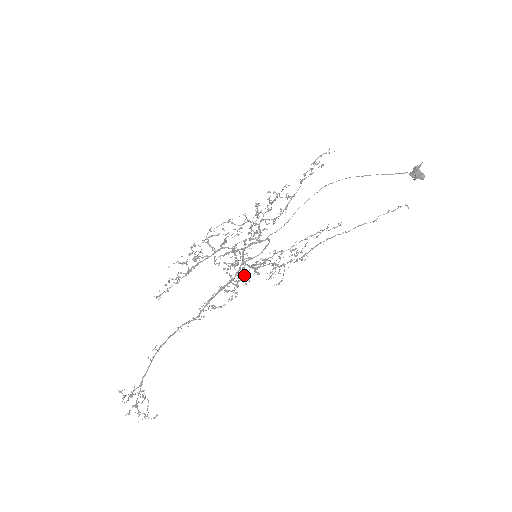
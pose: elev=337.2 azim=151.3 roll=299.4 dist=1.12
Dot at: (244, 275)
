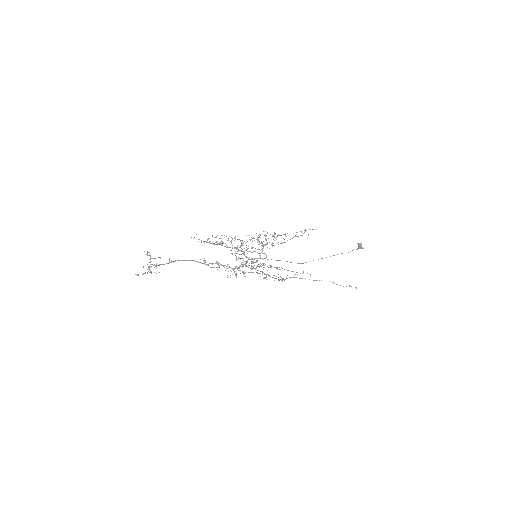
Dot at: (243, 271)
